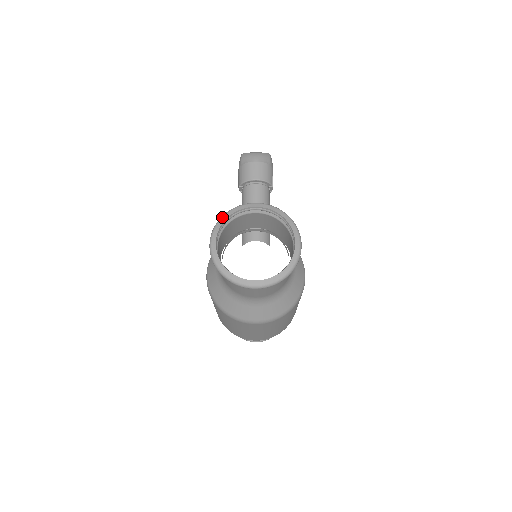
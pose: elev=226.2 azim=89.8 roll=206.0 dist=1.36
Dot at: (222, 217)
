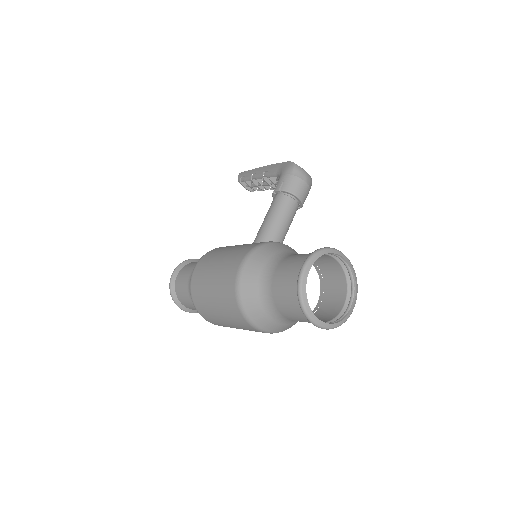
Dot at: (321, 251)
